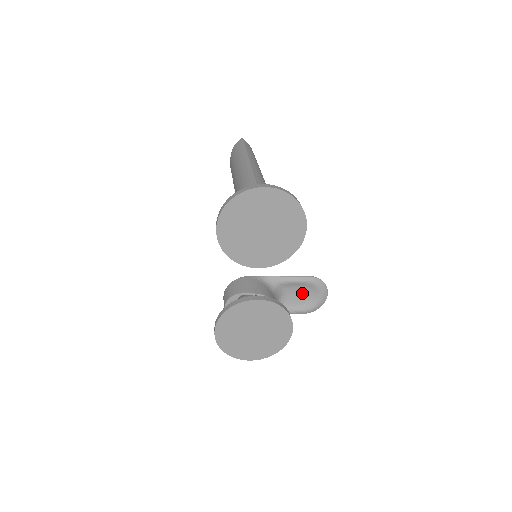
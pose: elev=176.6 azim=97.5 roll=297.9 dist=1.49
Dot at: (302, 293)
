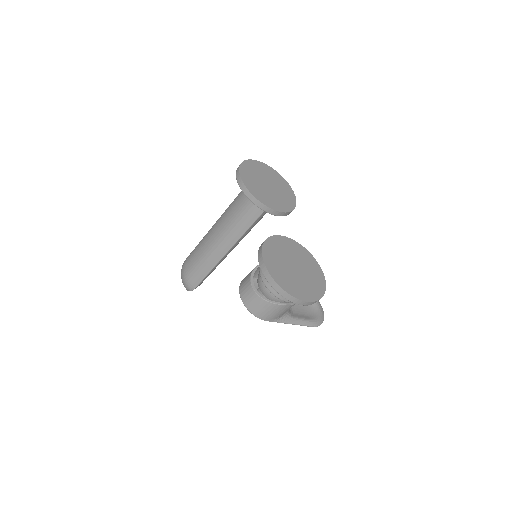
Dot at: occluded
